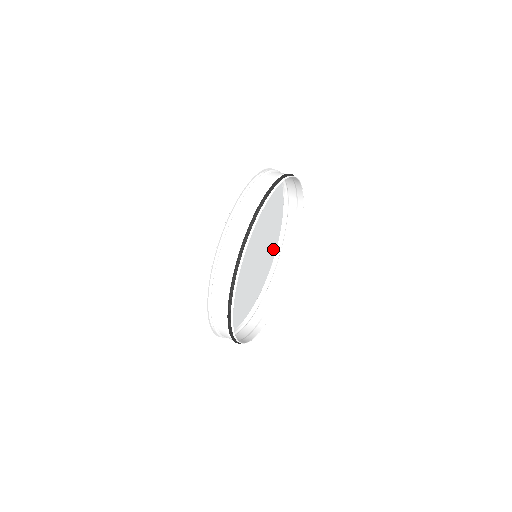
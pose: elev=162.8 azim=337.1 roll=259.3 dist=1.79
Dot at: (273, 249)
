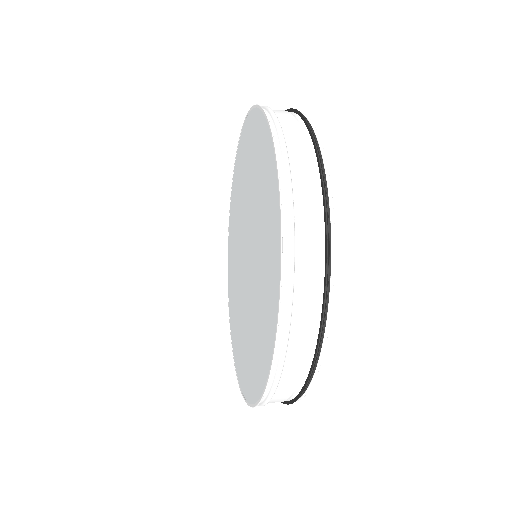
Dot at: (236, 171)
